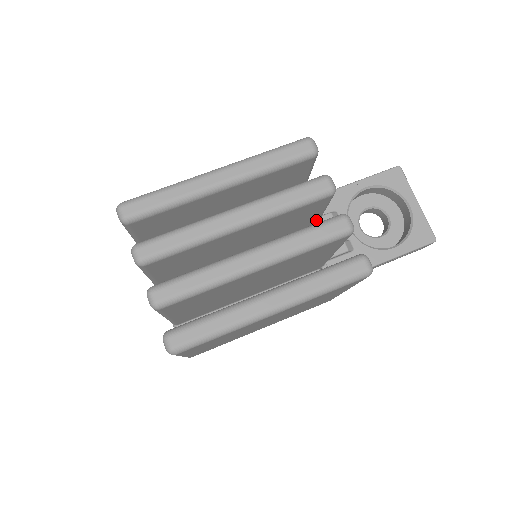
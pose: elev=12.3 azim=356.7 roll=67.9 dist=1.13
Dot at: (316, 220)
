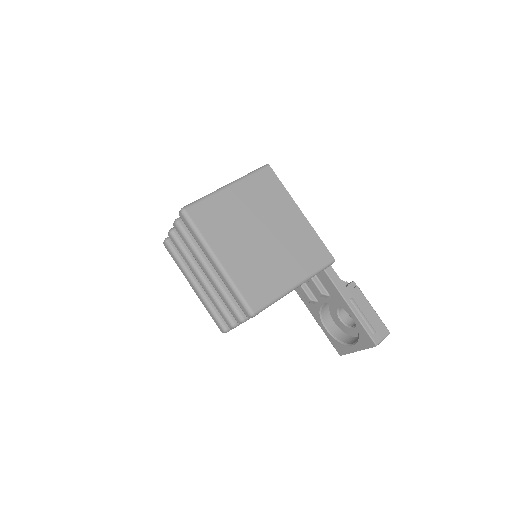
Dot at: occluded
